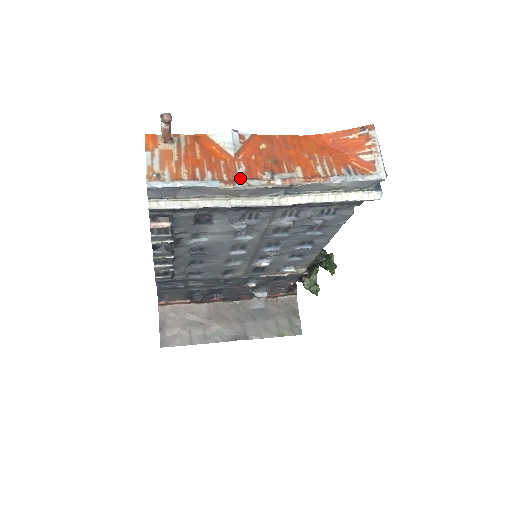
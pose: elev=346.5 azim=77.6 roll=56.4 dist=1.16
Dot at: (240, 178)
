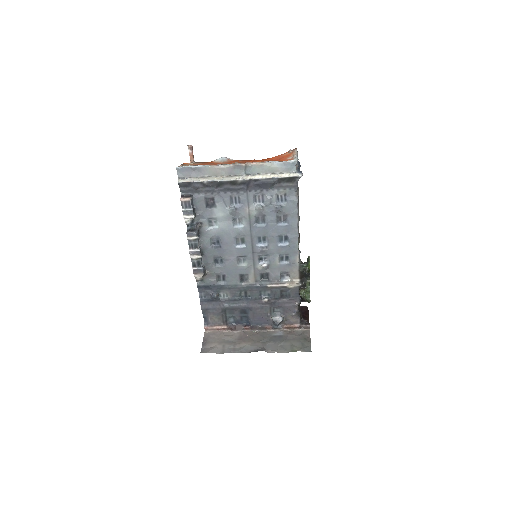
Dot at: (221, 165)
